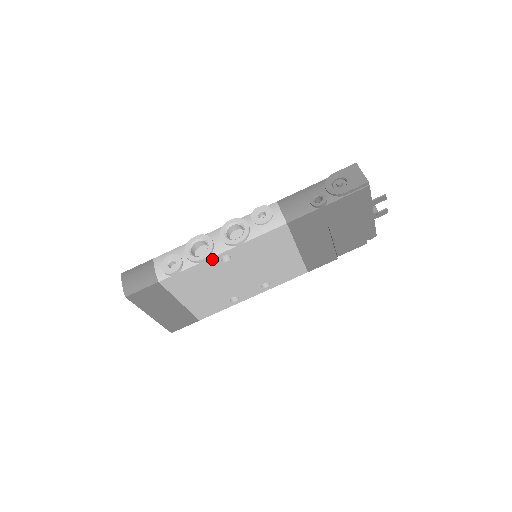
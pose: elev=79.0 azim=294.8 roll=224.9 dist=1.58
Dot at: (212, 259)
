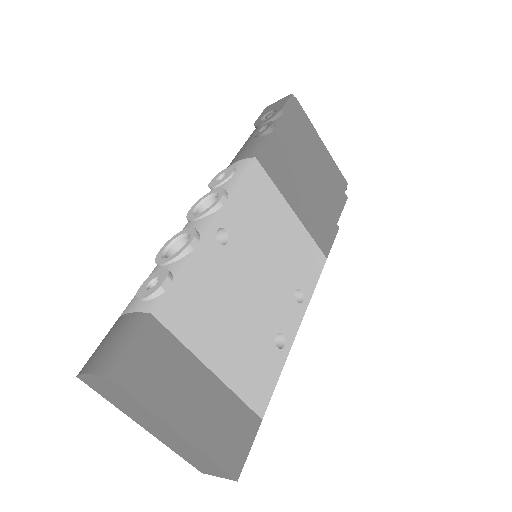
Dot at: (205, 240)
